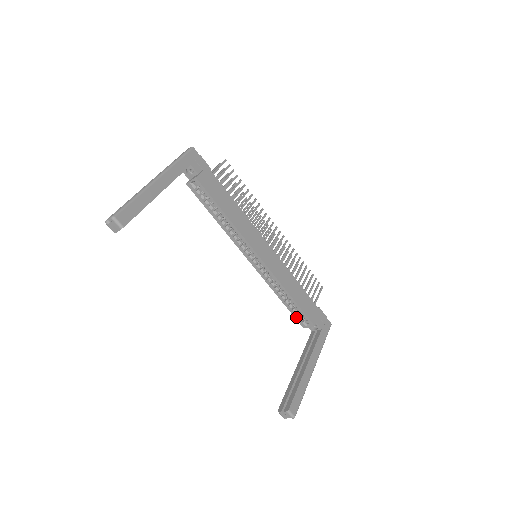
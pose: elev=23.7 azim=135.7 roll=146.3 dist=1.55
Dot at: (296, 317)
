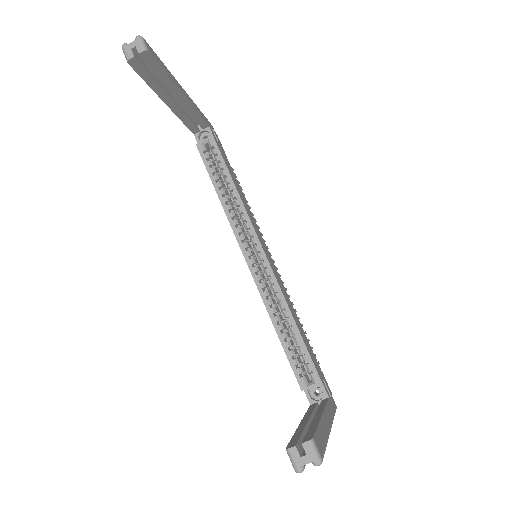
Dot at: (294, 366)
